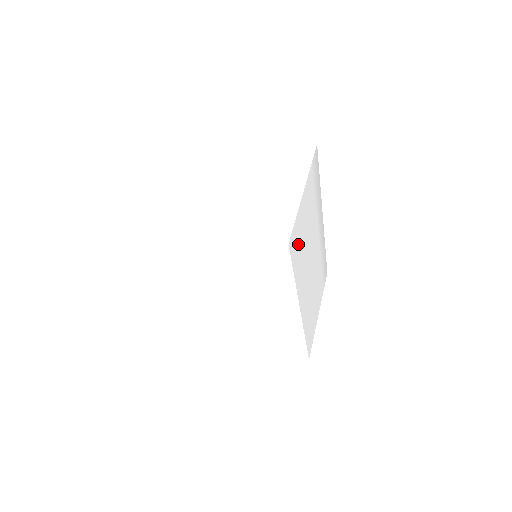
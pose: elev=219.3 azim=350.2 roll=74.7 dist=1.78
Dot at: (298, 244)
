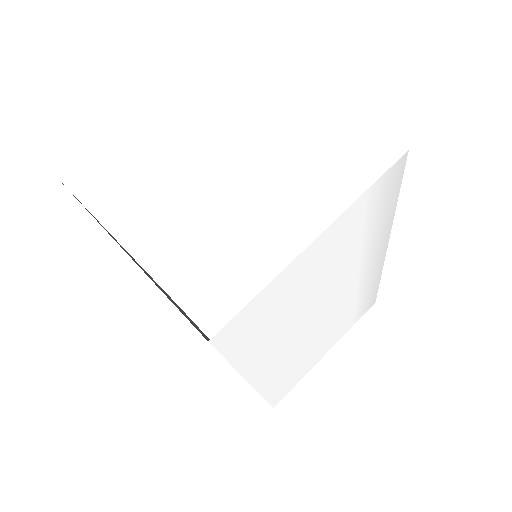
Dot at: (262, 321)
